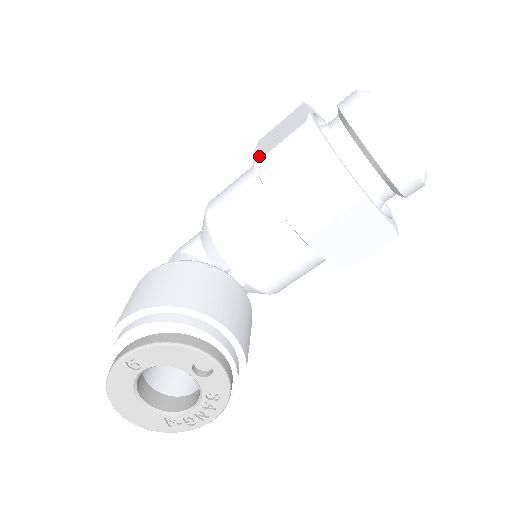
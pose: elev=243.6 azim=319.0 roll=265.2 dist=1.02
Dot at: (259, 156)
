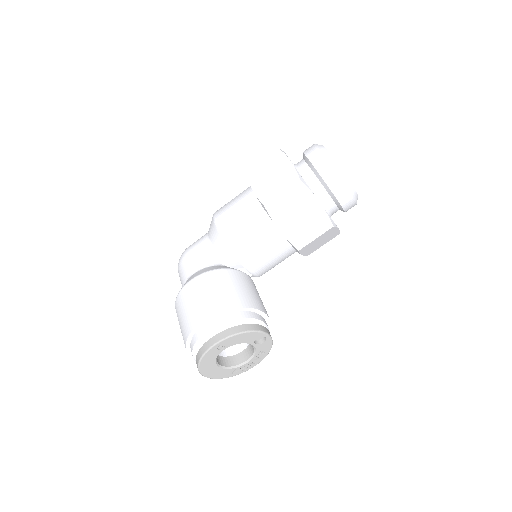
Dot at: (264, 197)
